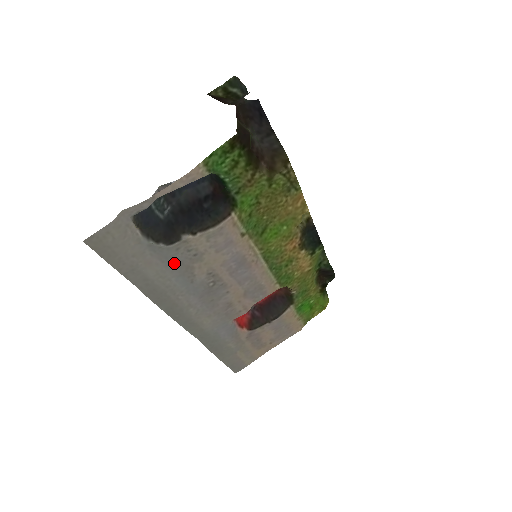
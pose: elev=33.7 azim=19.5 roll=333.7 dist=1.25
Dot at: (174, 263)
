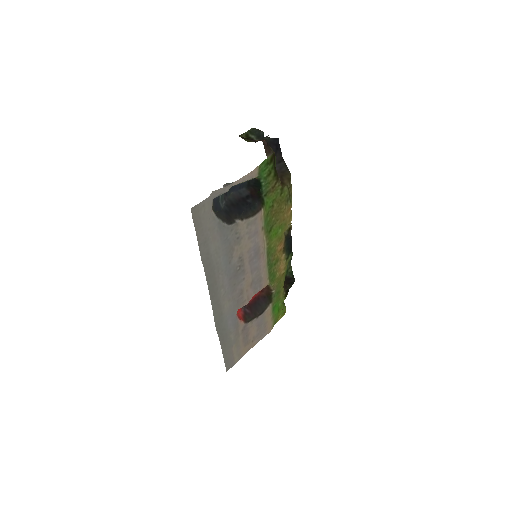
Dot at: (226, 242)
